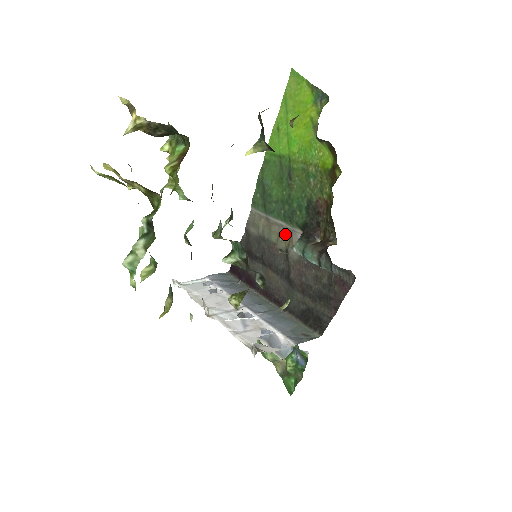
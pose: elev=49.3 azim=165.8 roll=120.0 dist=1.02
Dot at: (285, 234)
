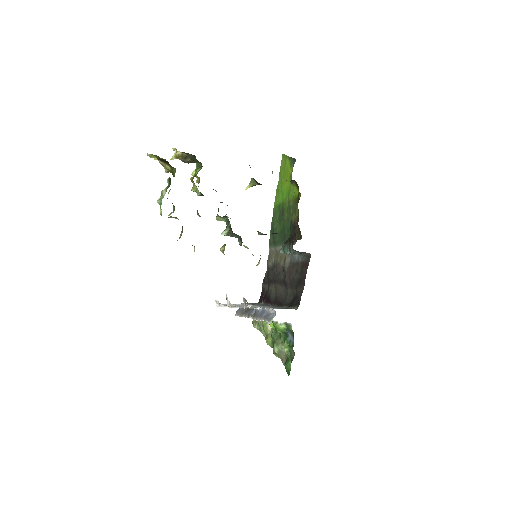
Dot at: (283, 254)
